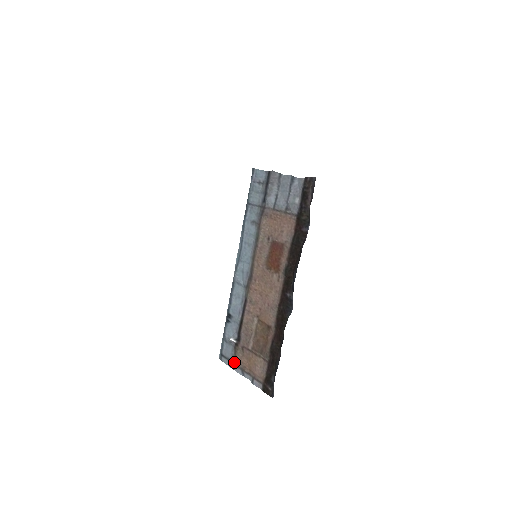
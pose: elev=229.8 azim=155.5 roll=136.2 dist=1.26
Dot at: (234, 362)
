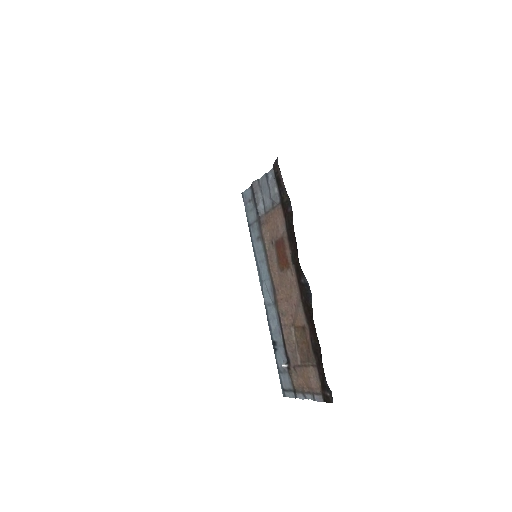
Dot at: (294, 389)
